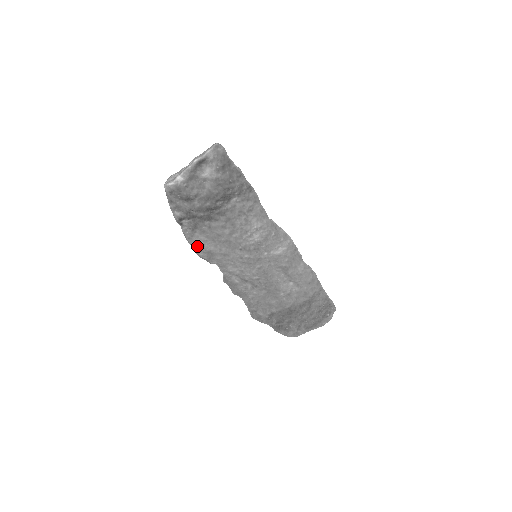
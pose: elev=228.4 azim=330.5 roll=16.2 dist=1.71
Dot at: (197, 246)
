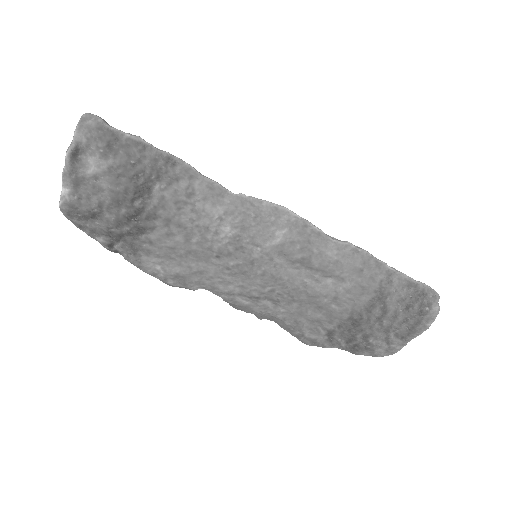
Dot at: (157, 273)
